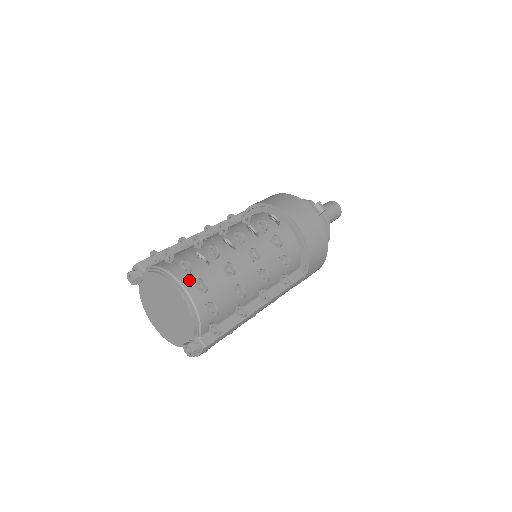
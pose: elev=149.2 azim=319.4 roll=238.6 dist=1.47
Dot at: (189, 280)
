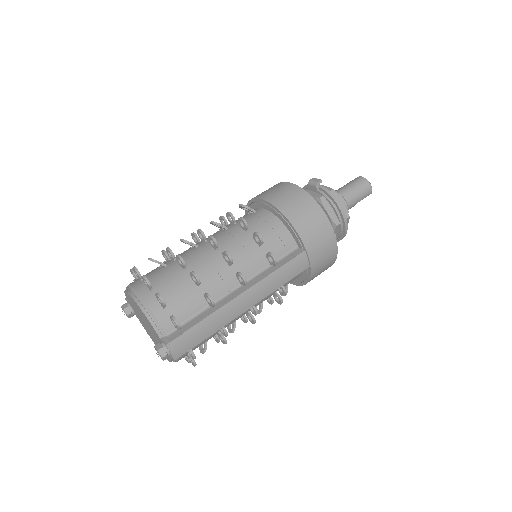
Dot at: (141, 283)
